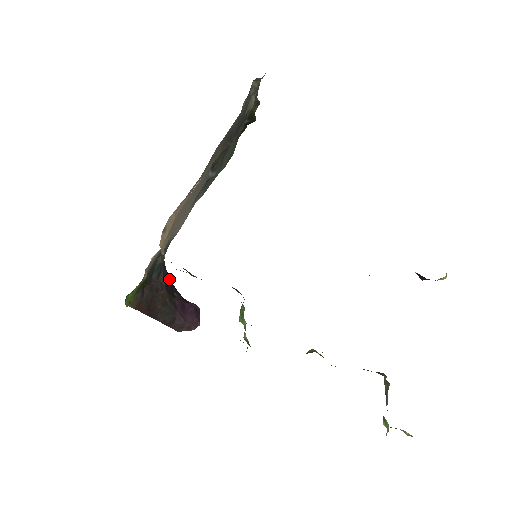
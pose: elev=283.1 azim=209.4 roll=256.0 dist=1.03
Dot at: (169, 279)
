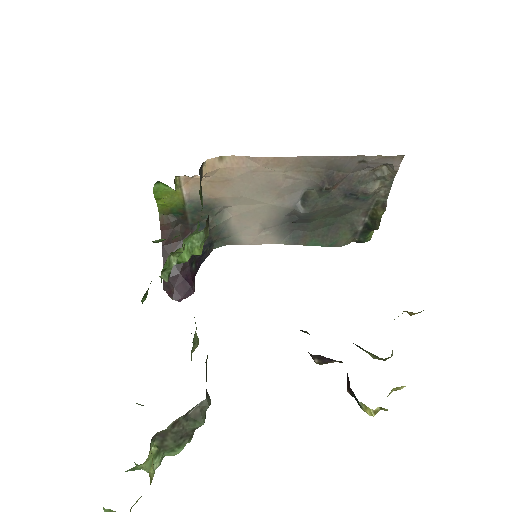
Dot at: (204, 256)
